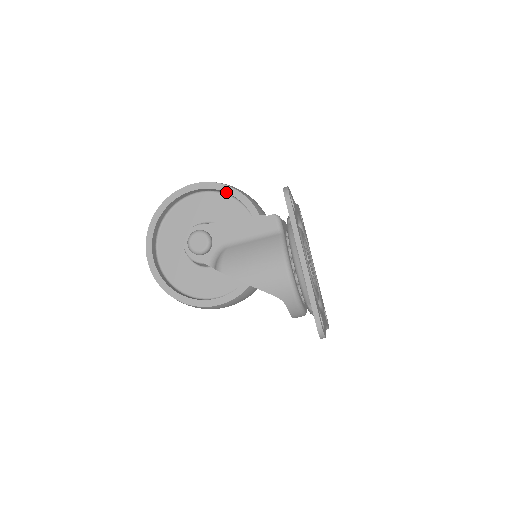
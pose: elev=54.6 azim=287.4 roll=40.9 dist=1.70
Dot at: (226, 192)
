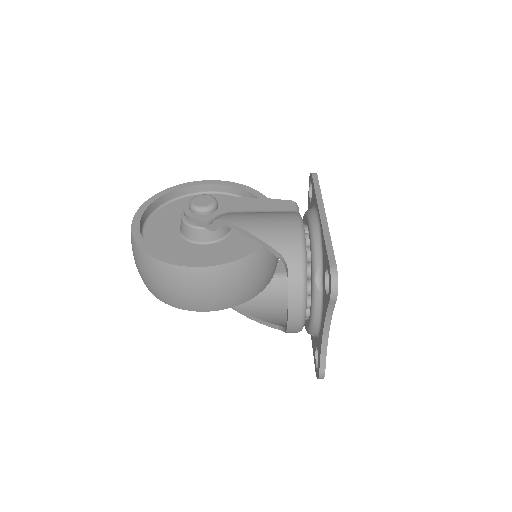
Dot at: (244, 189)
